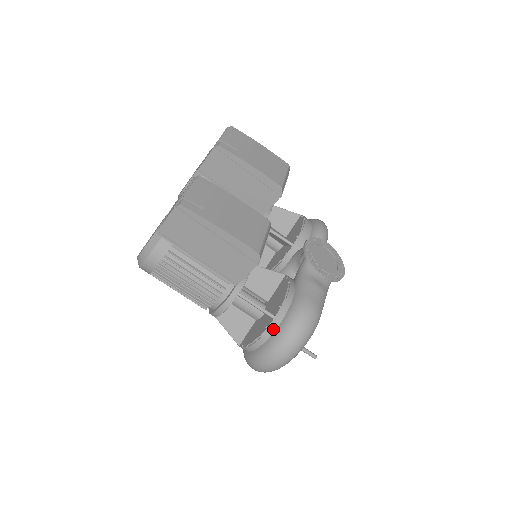
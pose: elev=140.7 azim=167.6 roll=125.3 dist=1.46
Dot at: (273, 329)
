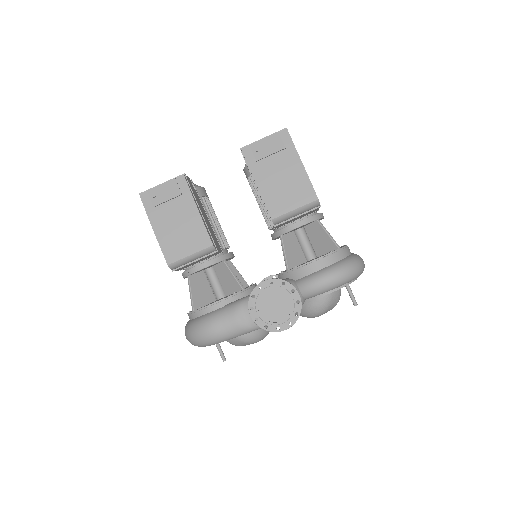
Dot at: (191, 317)
